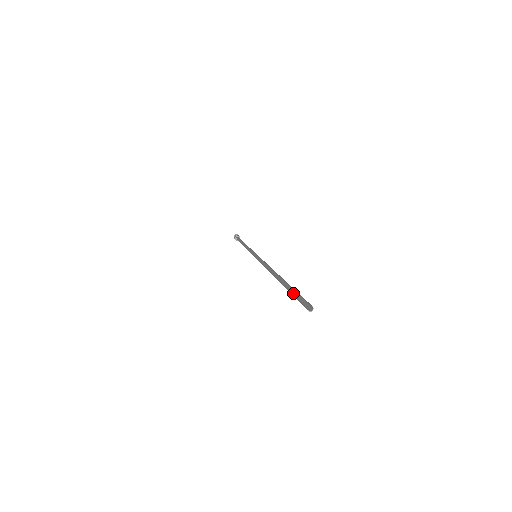
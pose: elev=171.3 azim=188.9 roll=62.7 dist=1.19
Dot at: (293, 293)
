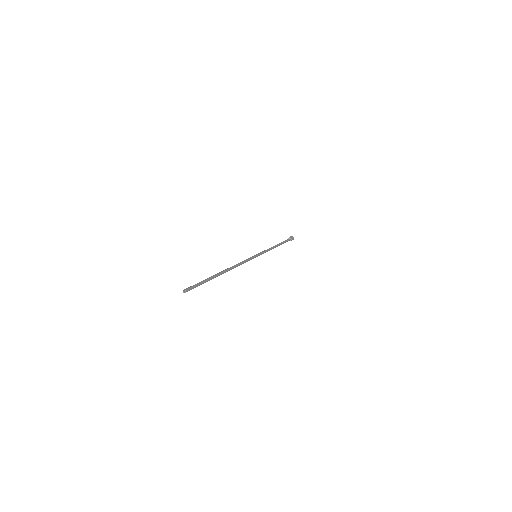
Dot at: (199, 282)
